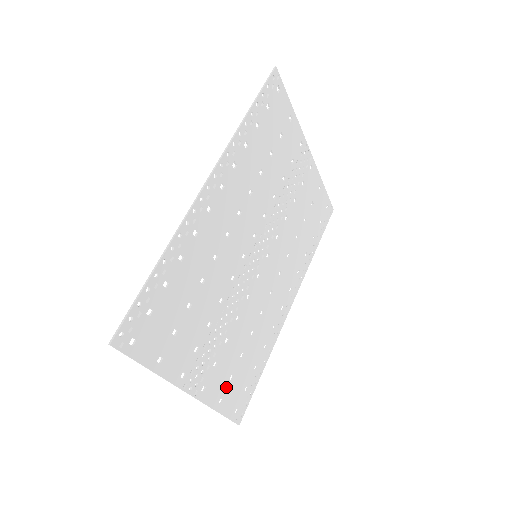
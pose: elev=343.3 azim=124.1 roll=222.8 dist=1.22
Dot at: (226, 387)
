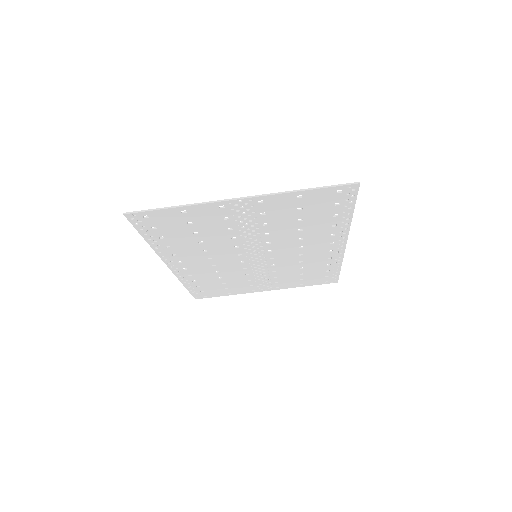
Dot at: (300, 282)
